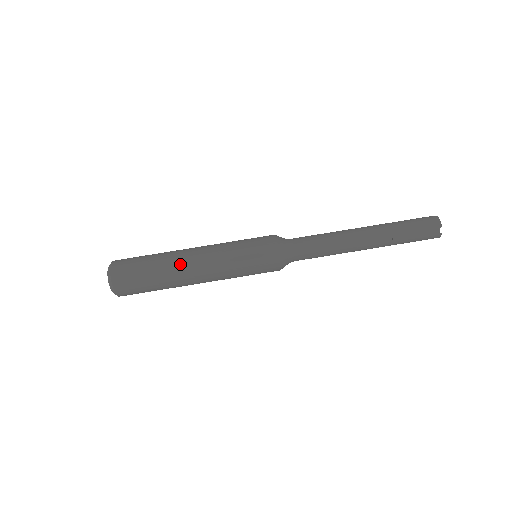
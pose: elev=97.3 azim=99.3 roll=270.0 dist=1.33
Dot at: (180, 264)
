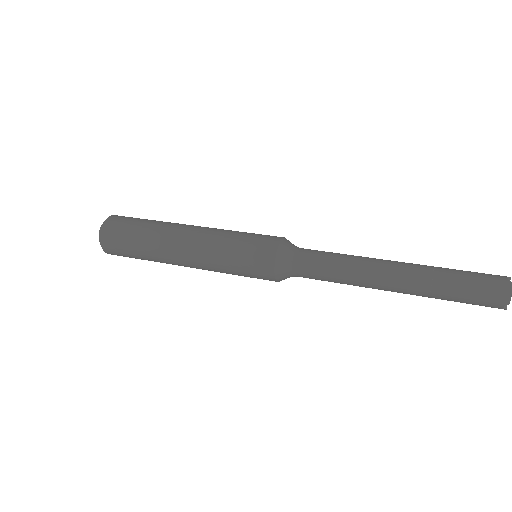
Dot at: occluded
